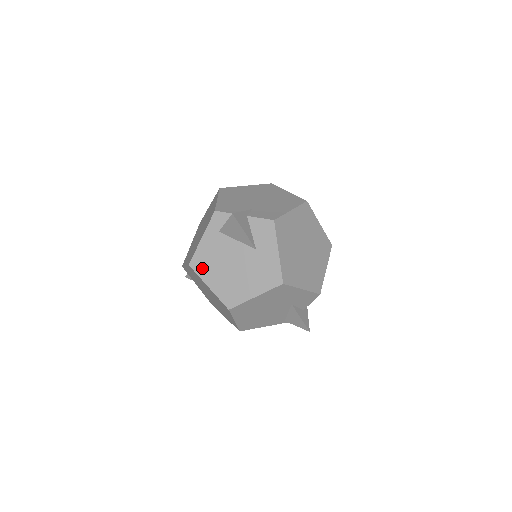
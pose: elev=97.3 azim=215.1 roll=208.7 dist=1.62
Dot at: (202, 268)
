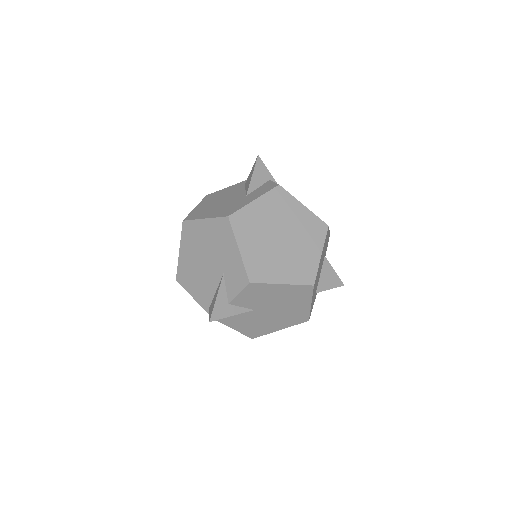
Dot at: (209, 198)
